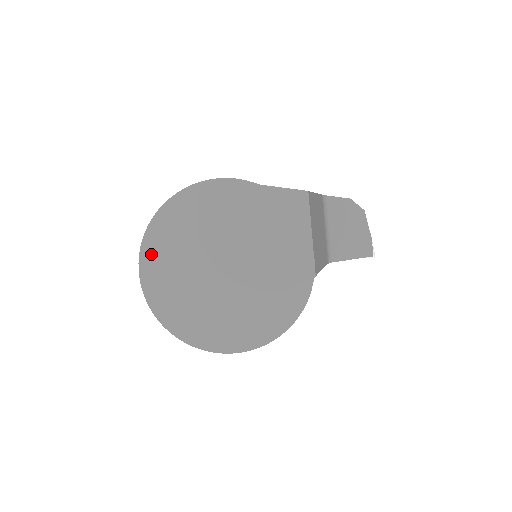
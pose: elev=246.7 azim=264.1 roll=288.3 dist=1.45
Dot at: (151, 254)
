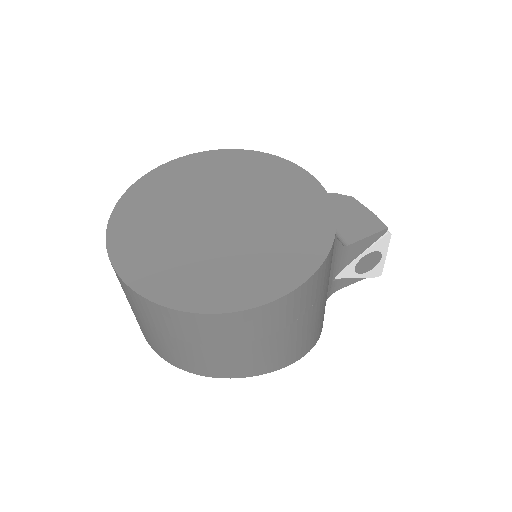
Dot at: (122, 231)
